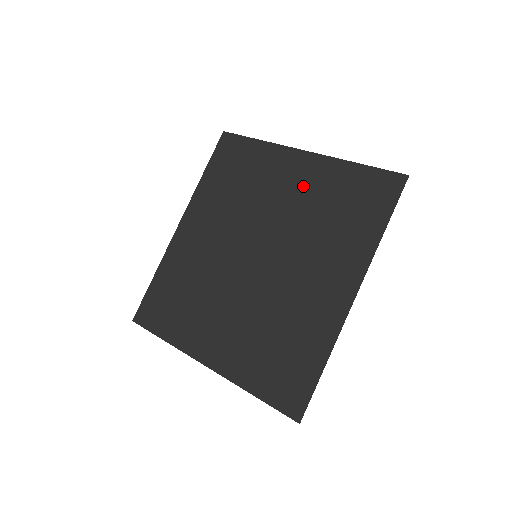
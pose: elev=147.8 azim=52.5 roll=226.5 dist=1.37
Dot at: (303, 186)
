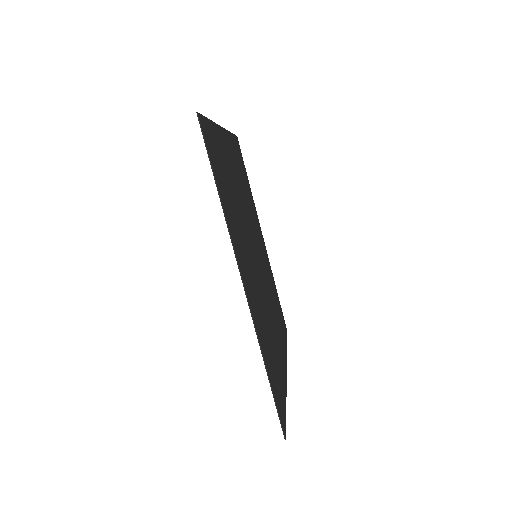
Dot at: (230, 169)
